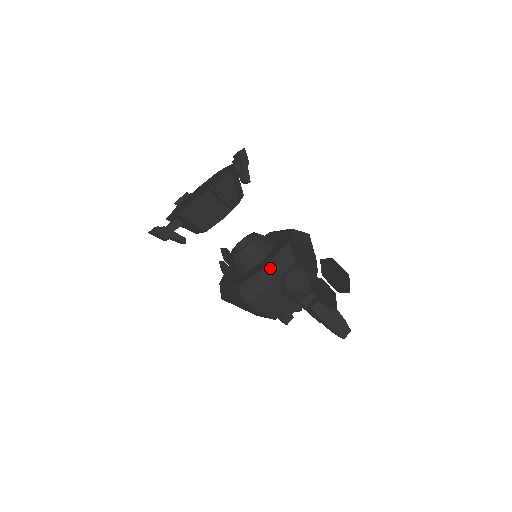
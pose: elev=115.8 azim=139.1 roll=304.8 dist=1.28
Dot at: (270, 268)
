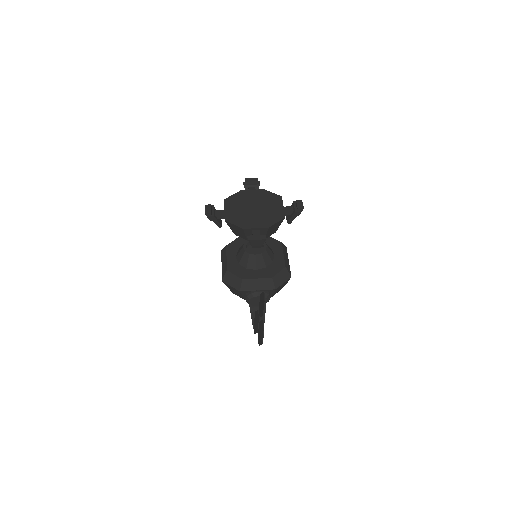
Dot at: (248, 282)
